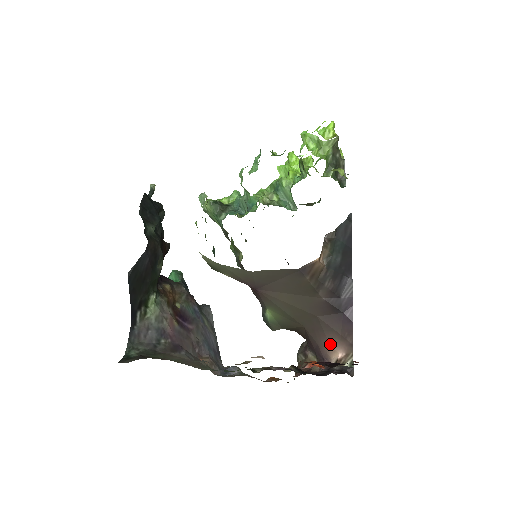
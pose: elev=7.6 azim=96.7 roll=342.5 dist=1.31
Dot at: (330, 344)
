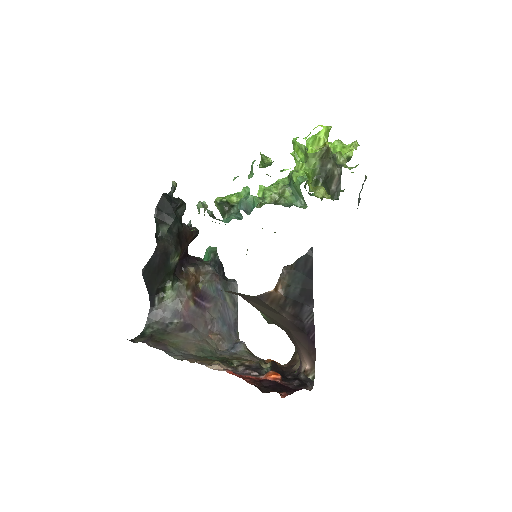
Dot at: (302, 354)
